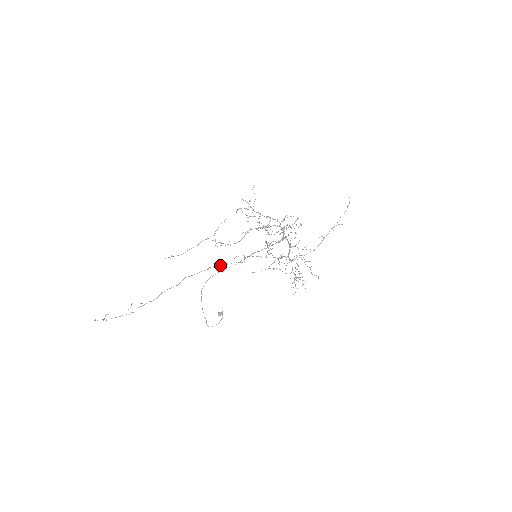
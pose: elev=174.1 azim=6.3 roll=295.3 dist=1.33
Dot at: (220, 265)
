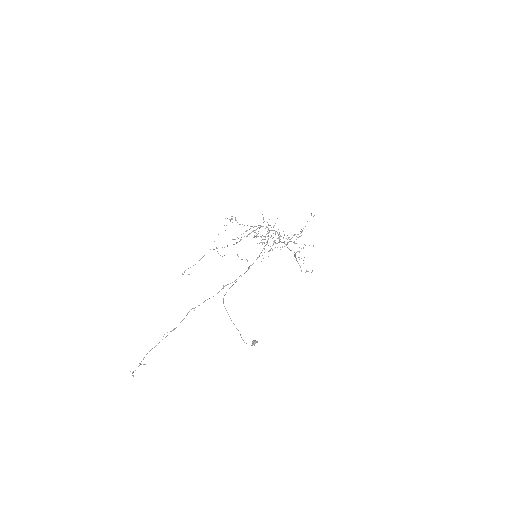
Dot at: (232, 282)
